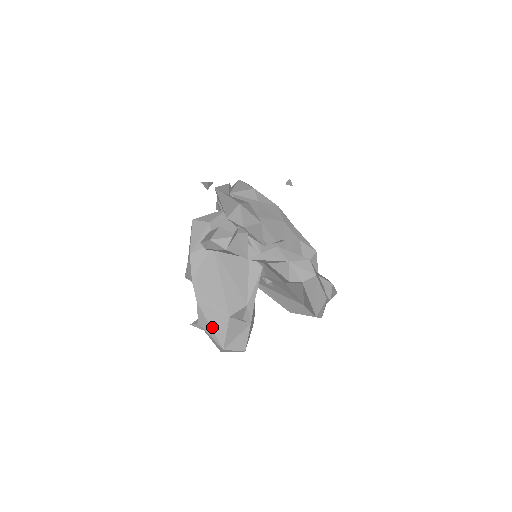
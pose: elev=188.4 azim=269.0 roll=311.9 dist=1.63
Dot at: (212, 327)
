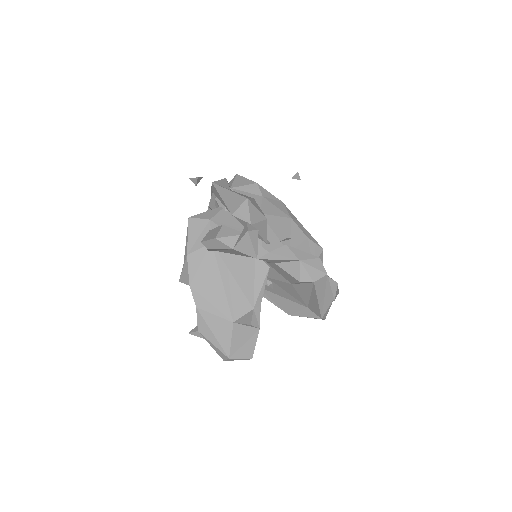
Dot at: (215, 334)
